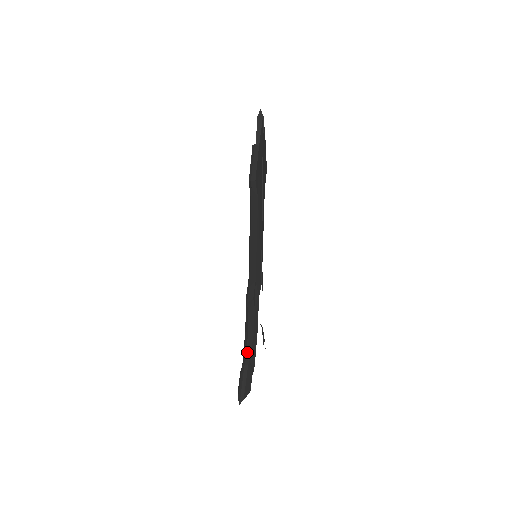
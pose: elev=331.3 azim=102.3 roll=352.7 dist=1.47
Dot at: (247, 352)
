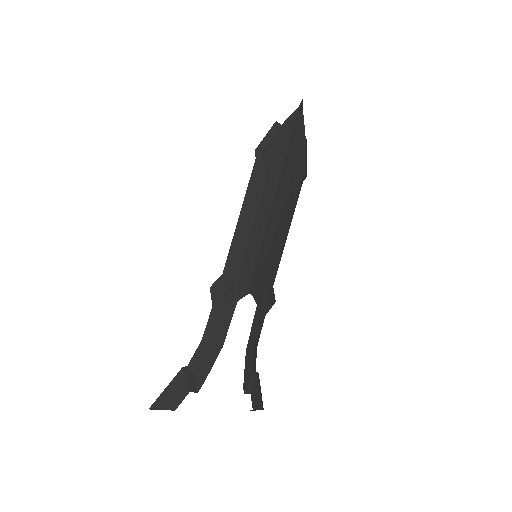
Dot at: (194, 357)
